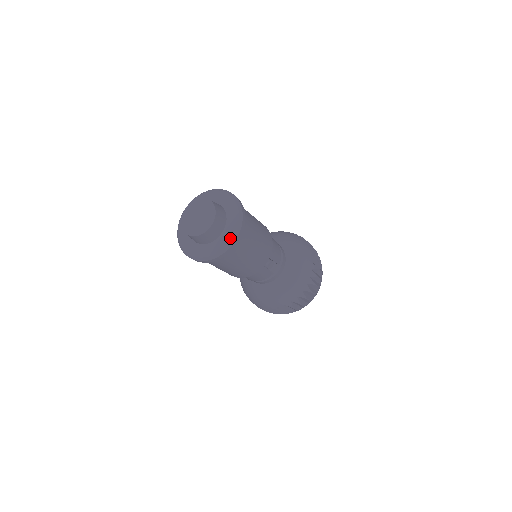
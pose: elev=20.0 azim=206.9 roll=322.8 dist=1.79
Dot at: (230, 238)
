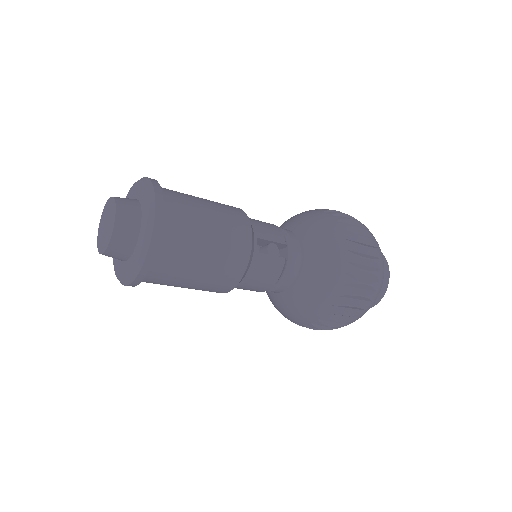
Dot at: (147, 219)
